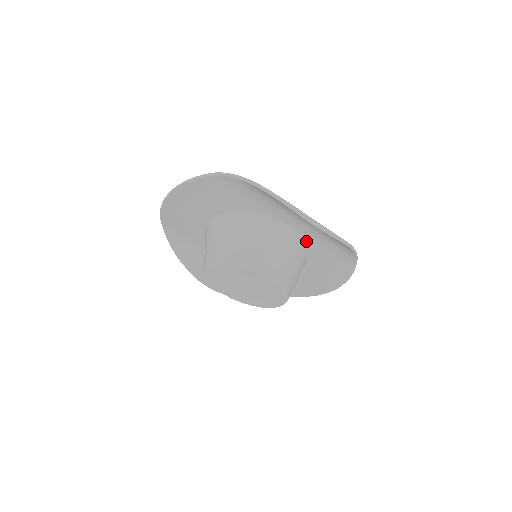
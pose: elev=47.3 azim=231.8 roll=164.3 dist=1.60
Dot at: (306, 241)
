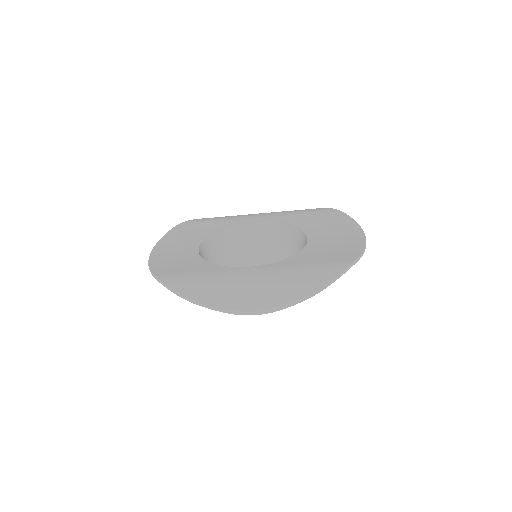
Dot at: occluded
